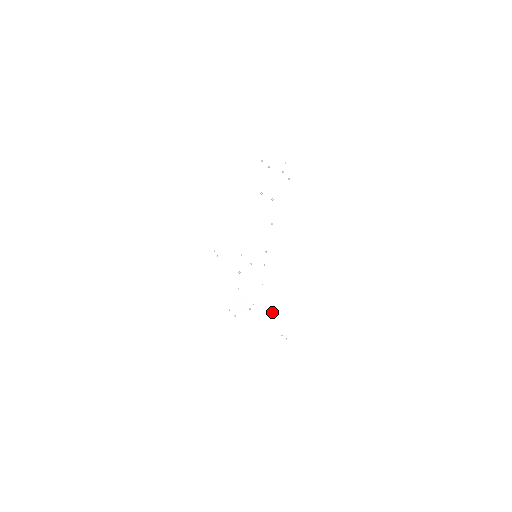
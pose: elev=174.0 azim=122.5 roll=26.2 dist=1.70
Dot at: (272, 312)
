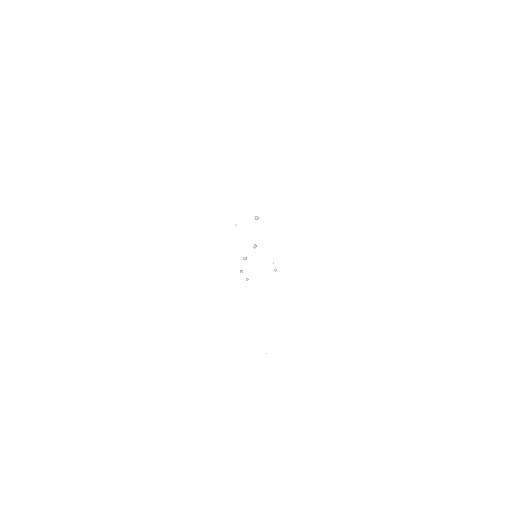
Dot at: (260, 320)
